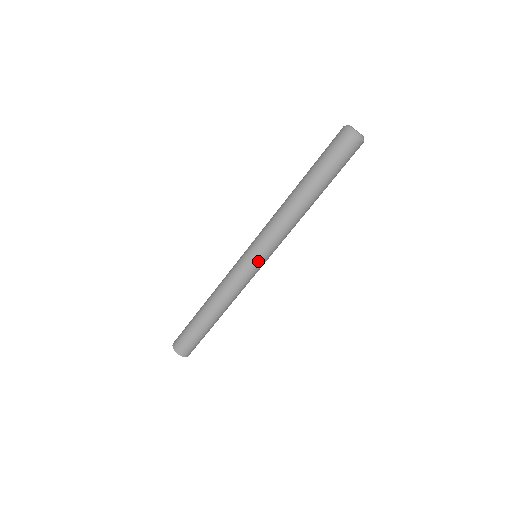
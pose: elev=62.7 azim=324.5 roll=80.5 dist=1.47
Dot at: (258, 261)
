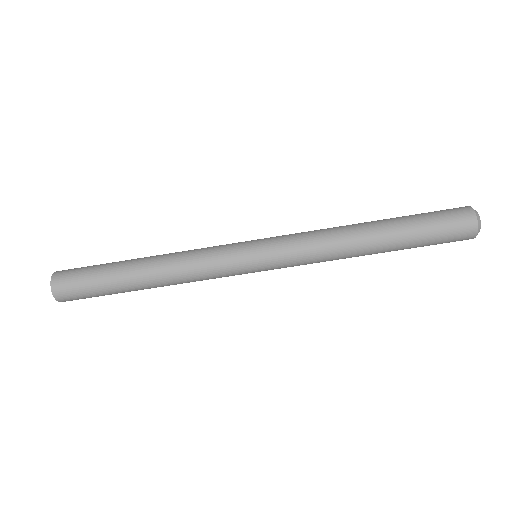
Dot at: (258, 264)
